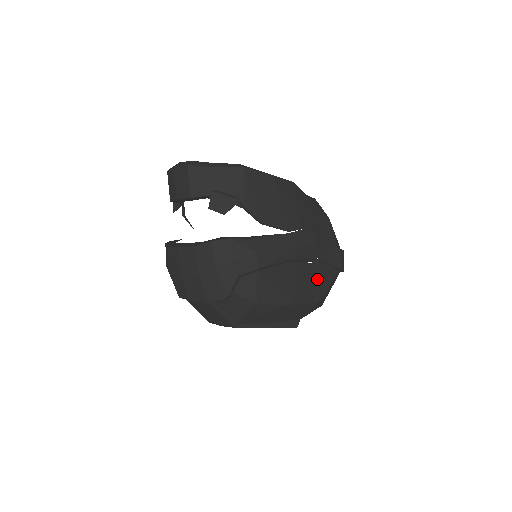
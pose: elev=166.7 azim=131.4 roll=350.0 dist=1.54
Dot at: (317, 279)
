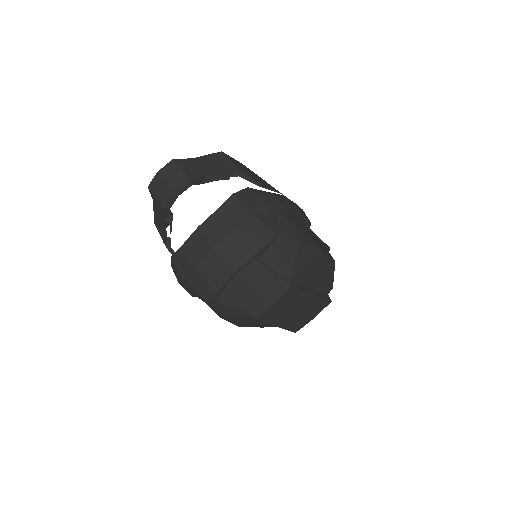
Dot at: (321, 244)
